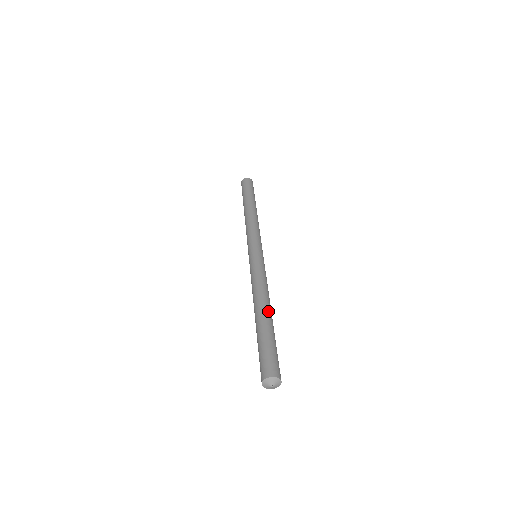
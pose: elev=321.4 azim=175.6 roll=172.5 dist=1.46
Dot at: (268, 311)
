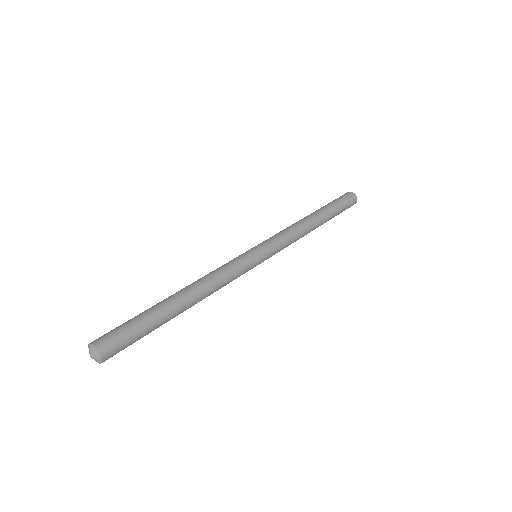
Dot at: (179, 296)
